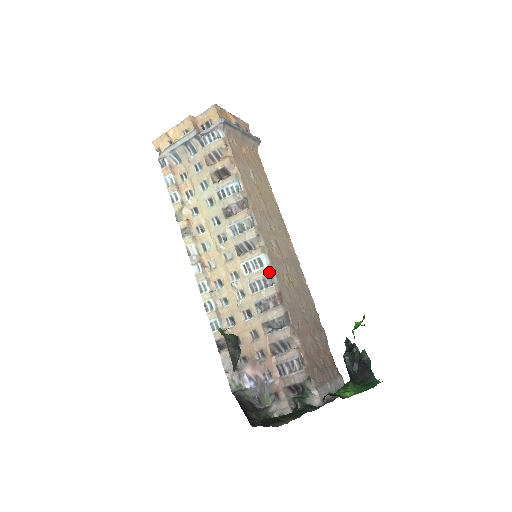
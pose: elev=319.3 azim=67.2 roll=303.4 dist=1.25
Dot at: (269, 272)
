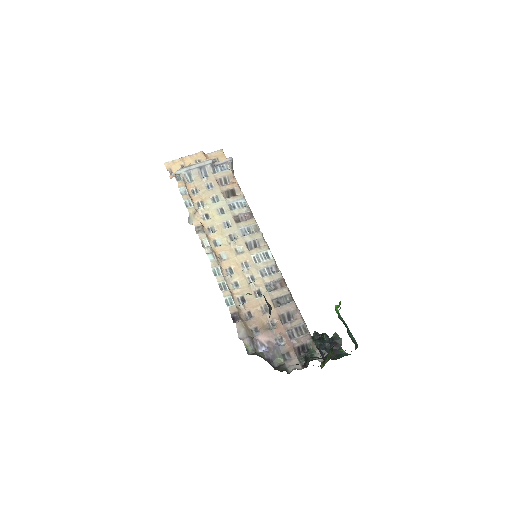
Dot at: (275, 263)
